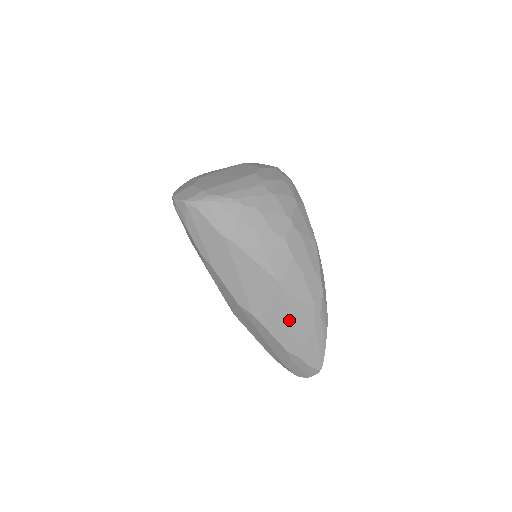
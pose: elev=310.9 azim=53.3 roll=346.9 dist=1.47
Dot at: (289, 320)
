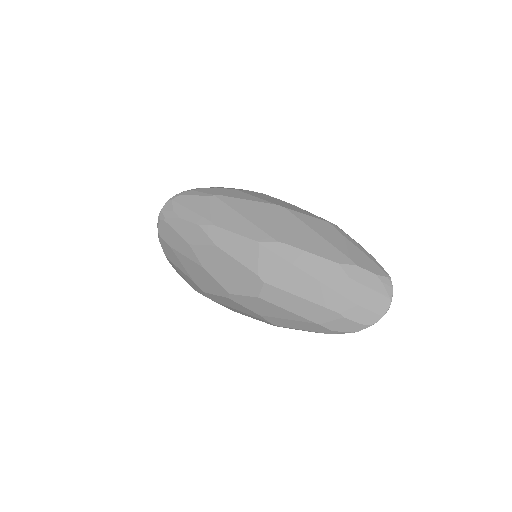
Dot at: (313, 232)
